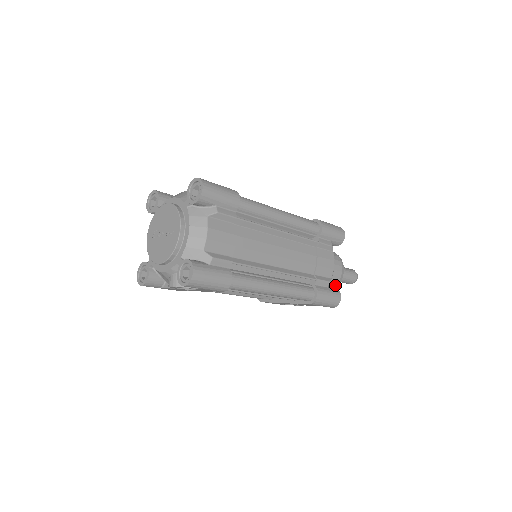
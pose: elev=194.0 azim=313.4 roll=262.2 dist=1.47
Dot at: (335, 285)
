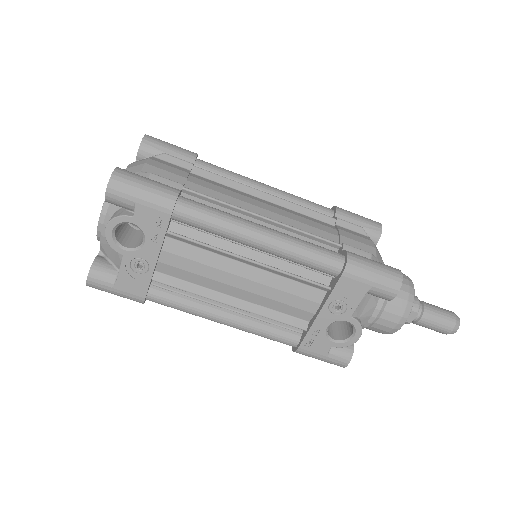
Dot at: (406, 299)
